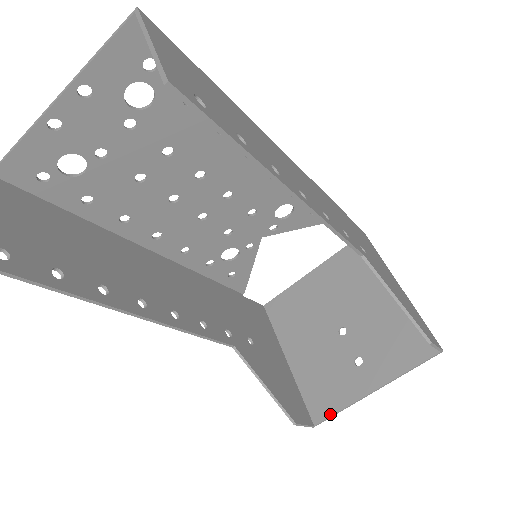
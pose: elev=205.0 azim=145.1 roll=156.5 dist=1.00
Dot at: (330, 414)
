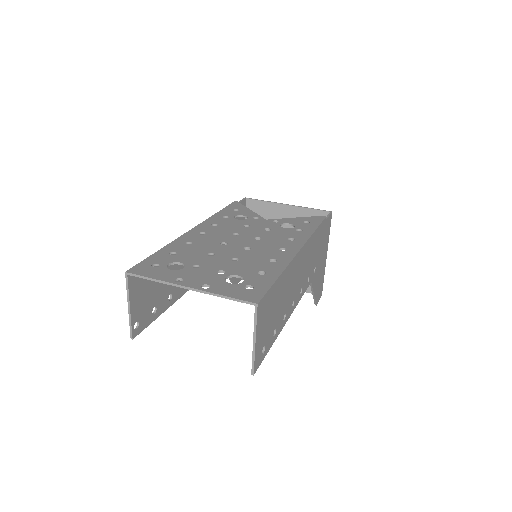
Dot at: occluded
